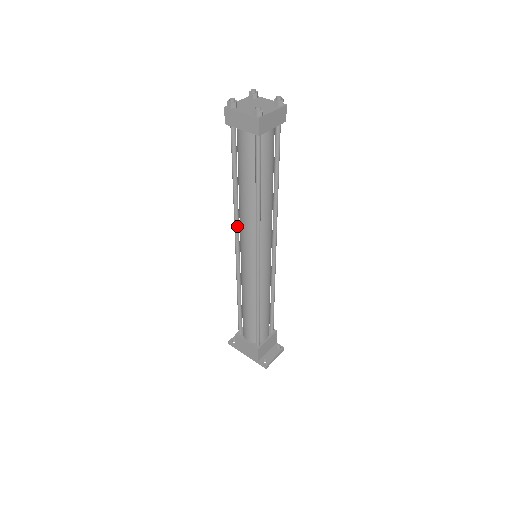
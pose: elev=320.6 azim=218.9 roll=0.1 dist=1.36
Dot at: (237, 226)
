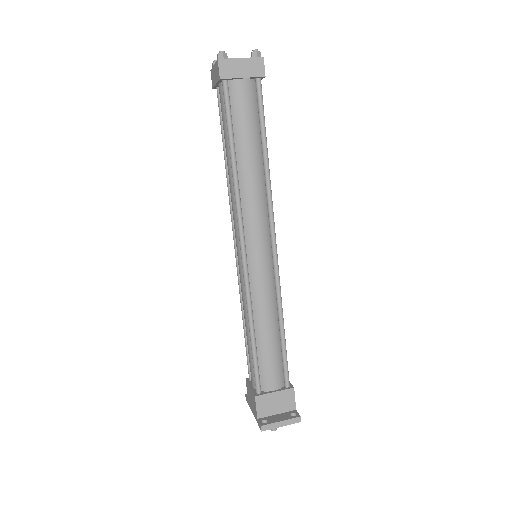
Dot at: occluded
